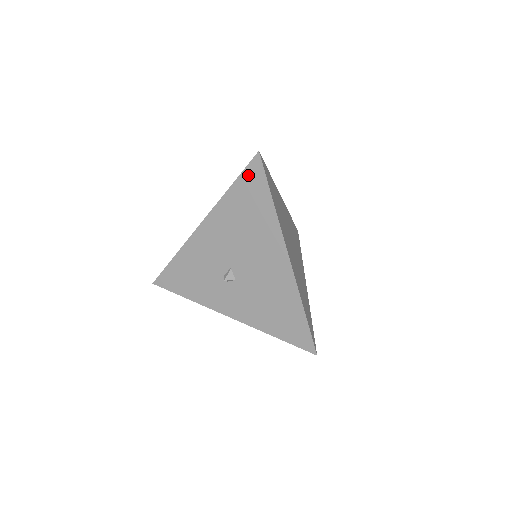
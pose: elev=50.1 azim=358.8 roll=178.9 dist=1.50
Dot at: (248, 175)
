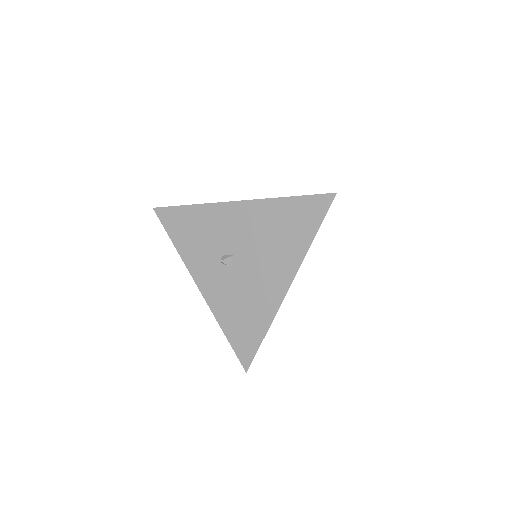
Dot at: (312, 202)
